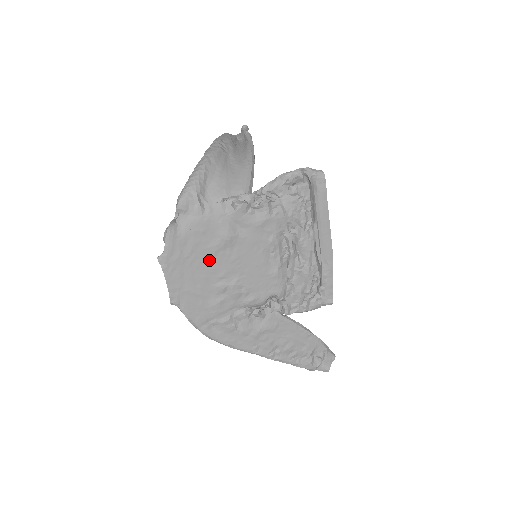
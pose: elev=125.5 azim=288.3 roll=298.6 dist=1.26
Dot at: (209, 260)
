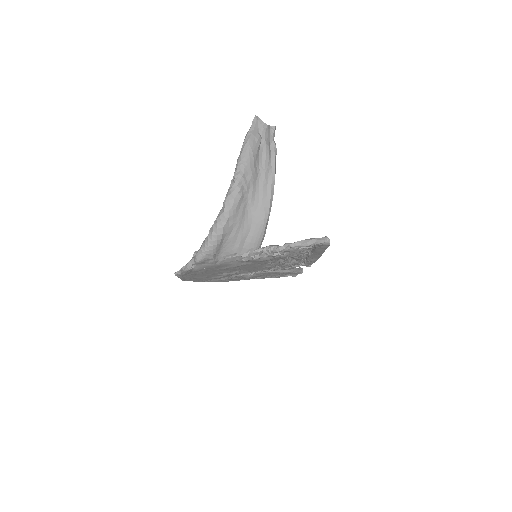
Dot at: (217, 271)
